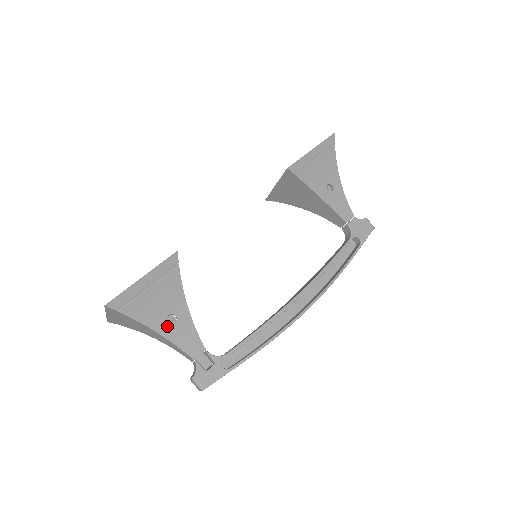
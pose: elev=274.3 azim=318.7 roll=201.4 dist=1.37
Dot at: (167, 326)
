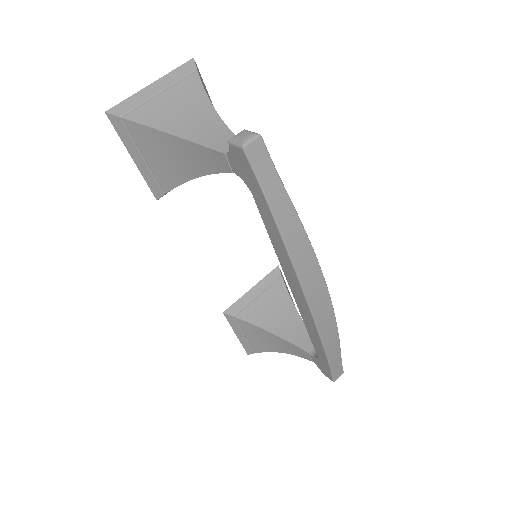
Dot at: occluded
